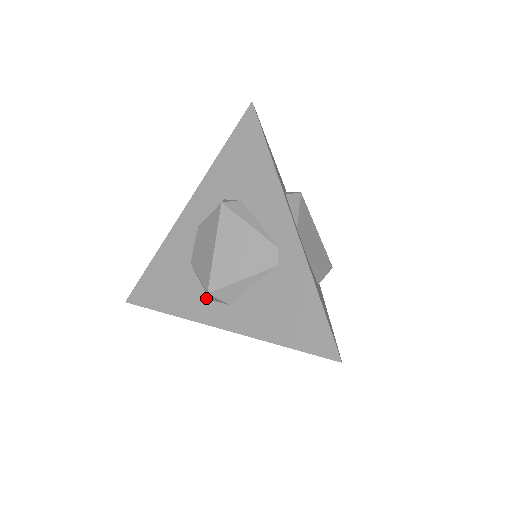
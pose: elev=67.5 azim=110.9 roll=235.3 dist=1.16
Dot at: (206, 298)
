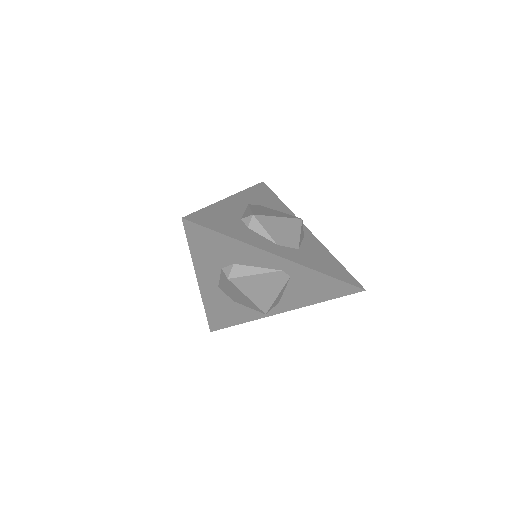
Dot at: occluded
